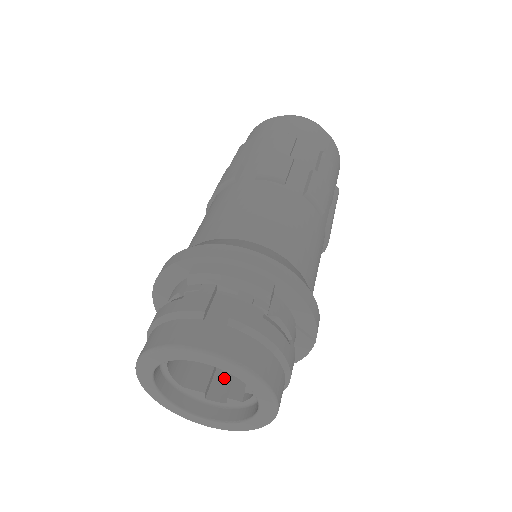
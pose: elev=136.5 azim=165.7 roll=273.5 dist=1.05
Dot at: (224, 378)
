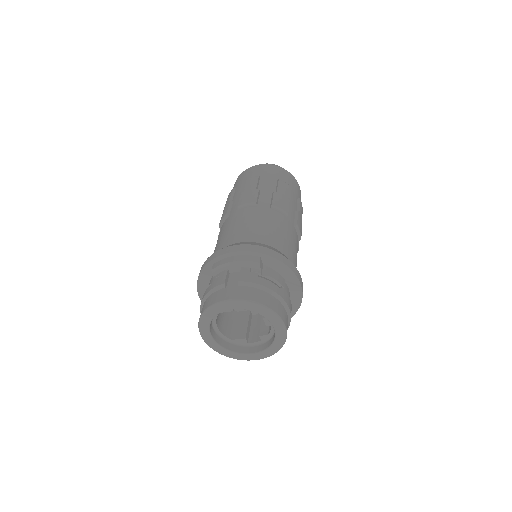
Dot at: (256, 329)
